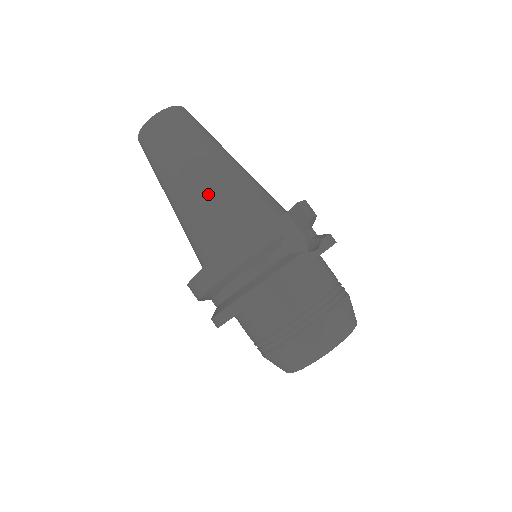
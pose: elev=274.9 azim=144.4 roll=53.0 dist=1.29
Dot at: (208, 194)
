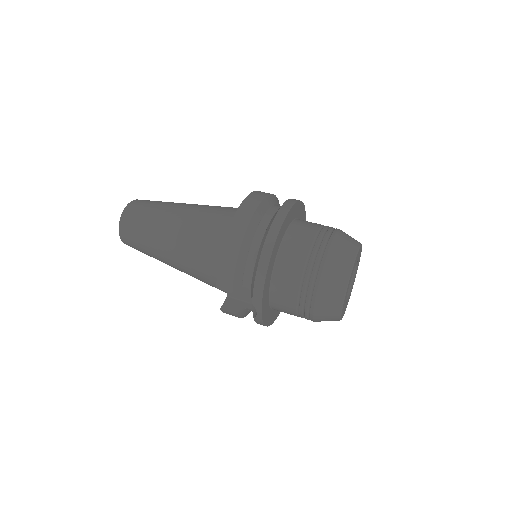
Dot at: occluded
